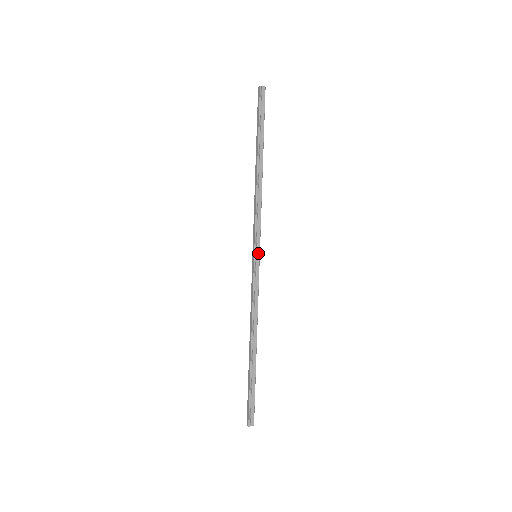
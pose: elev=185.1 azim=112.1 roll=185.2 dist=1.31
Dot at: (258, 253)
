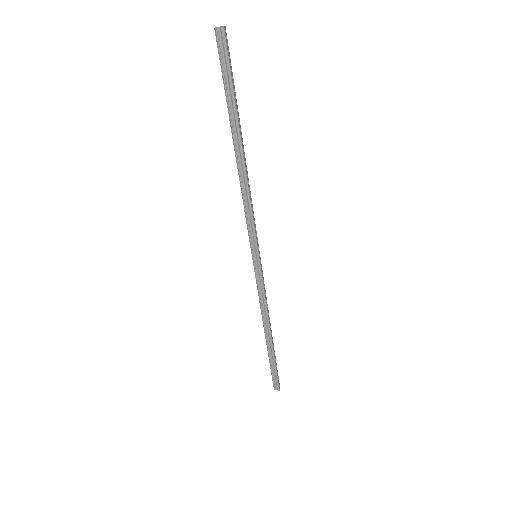
Dot at: (256, 255)
